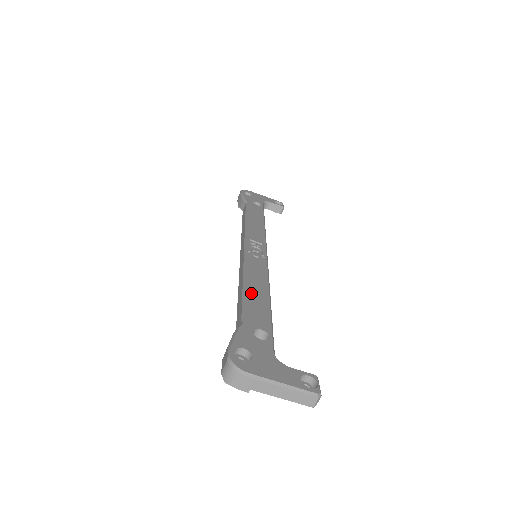
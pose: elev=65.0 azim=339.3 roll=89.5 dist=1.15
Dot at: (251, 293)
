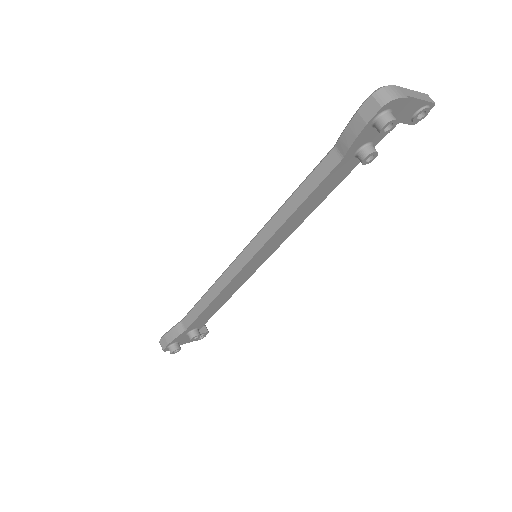
Dot at: occluded
